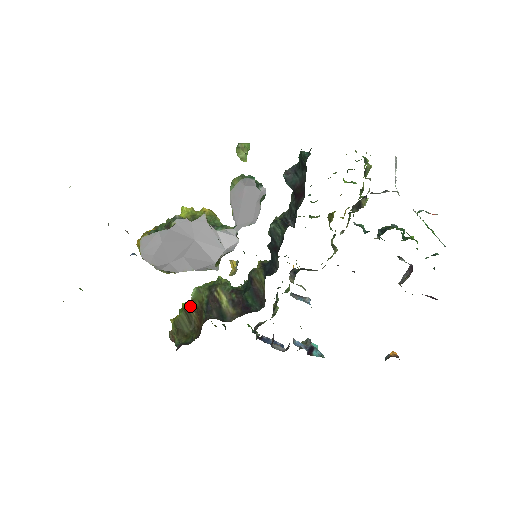
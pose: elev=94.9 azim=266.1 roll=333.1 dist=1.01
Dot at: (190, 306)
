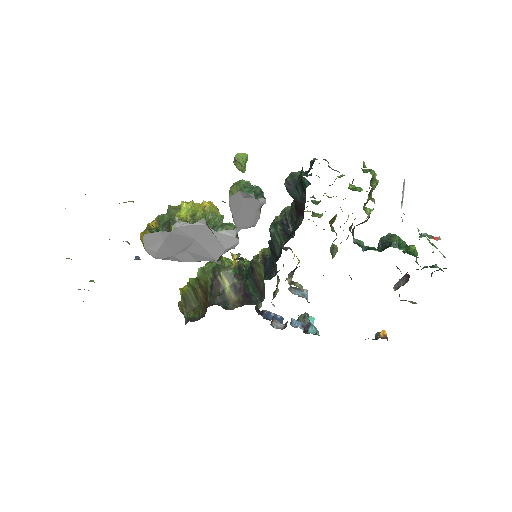
Dot at: (196, 283)
